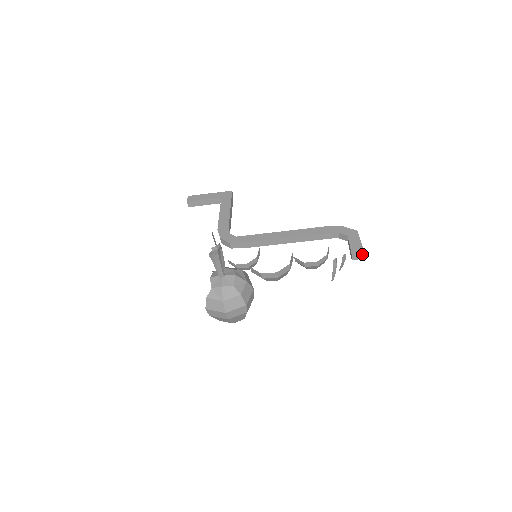
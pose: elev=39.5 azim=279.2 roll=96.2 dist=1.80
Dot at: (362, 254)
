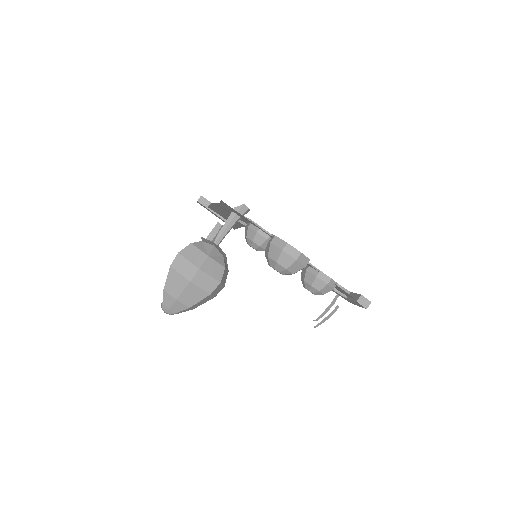
Dot at: (369, 302)
